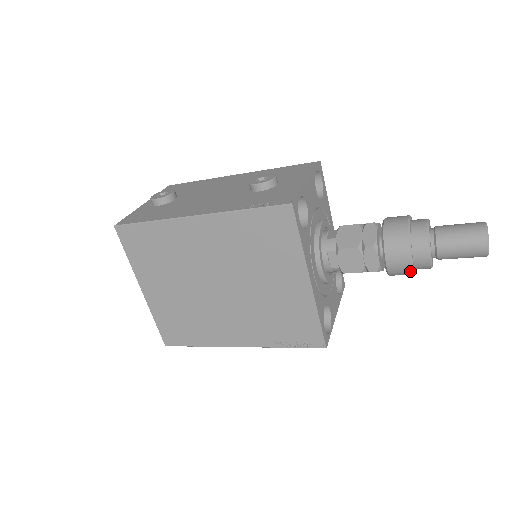
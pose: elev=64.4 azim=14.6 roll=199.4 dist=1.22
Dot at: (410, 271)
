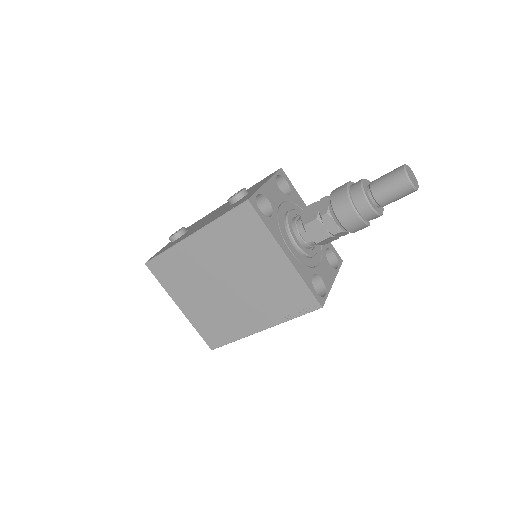
Dot at: (362, 223)
